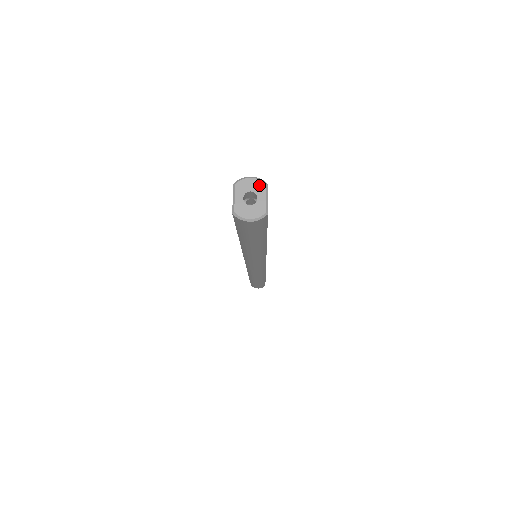
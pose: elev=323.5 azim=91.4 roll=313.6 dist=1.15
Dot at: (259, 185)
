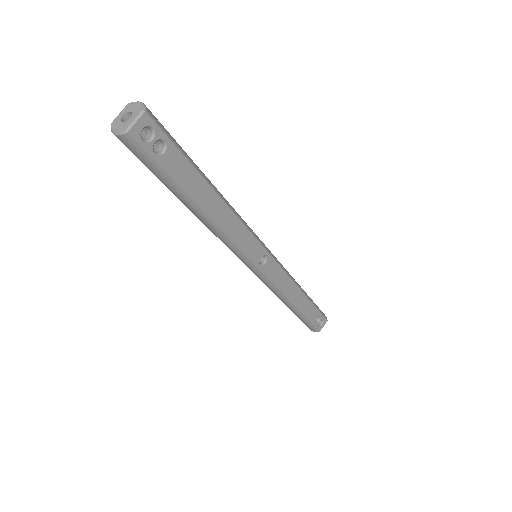
Dot at: (139, 109)
